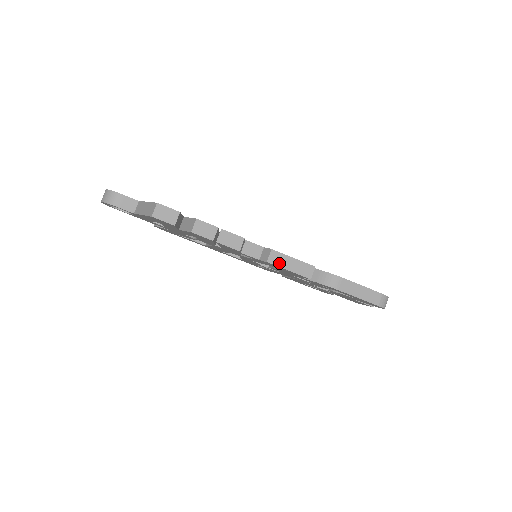
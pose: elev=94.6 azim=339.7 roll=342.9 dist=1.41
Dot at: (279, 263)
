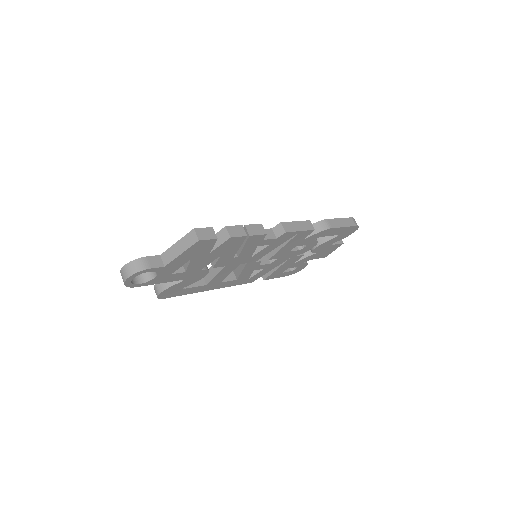
Dot at: (292, 229)
